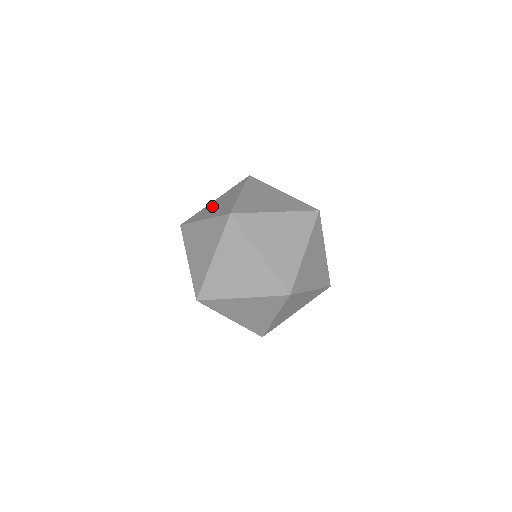
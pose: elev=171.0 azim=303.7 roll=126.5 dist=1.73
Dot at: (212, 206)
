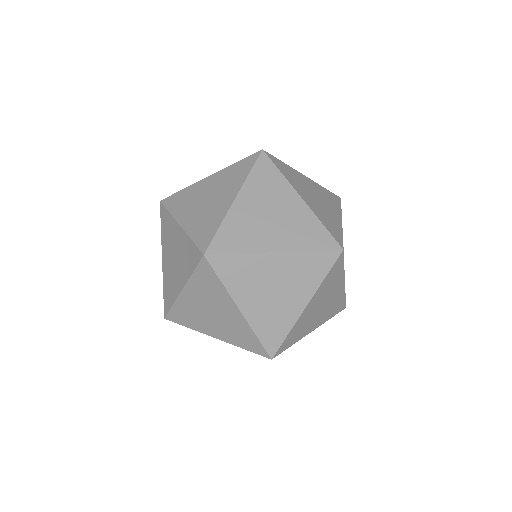
Dot at: (199, 194)
